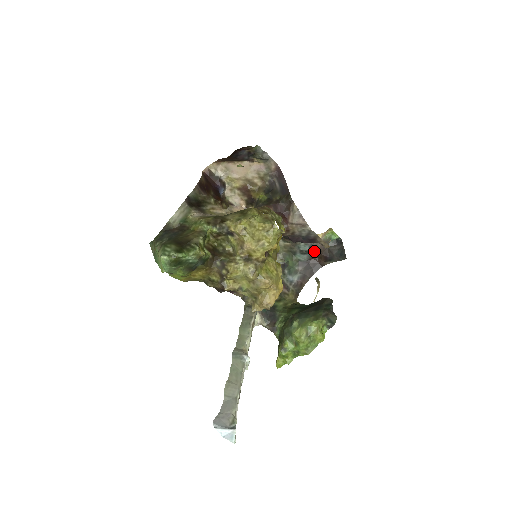
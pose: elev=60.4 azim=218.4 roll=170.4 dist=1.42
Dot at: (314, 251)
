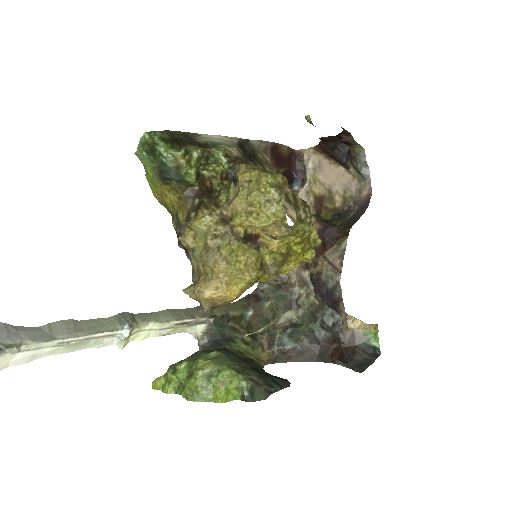
Dot at: (337, 335)
